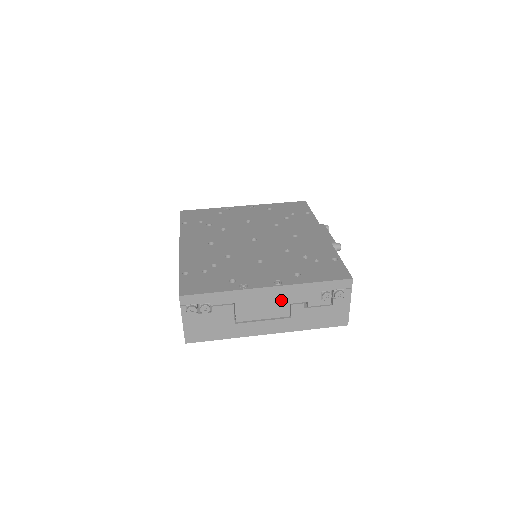
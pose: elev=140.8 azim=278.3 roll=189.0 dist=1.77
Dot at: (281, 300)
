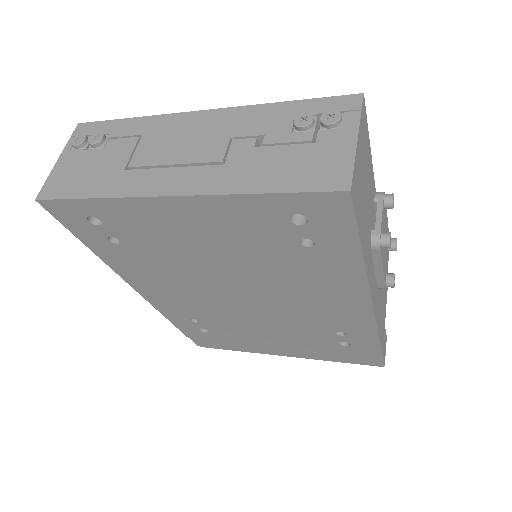
Dot at: (217, 132)
